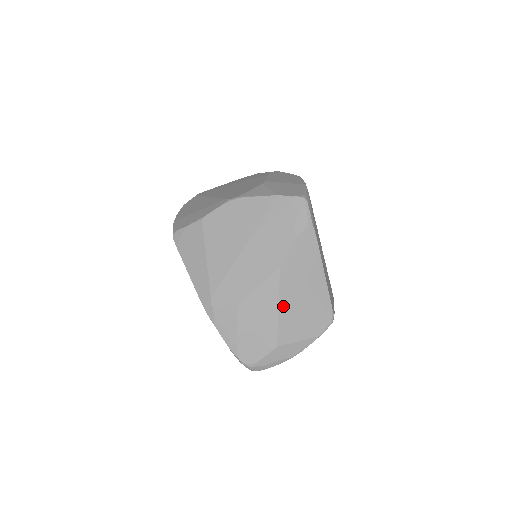
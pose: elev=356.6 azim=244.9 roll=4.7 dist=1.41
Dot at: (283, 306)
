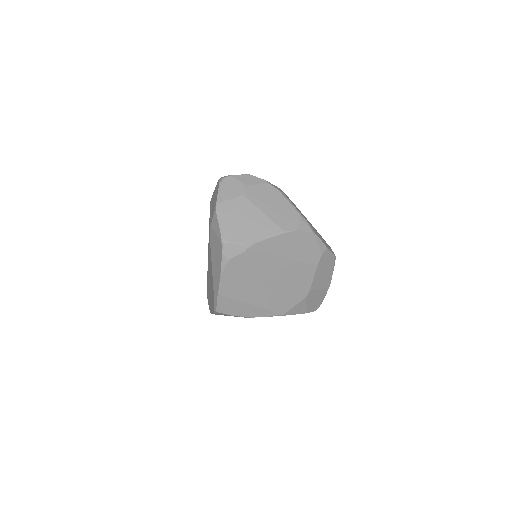
Dot at: occluded
